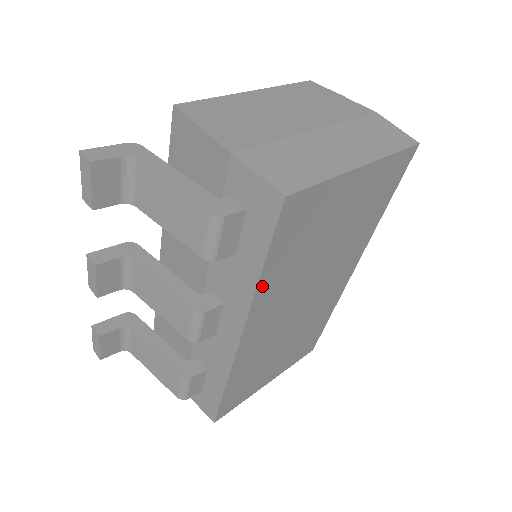
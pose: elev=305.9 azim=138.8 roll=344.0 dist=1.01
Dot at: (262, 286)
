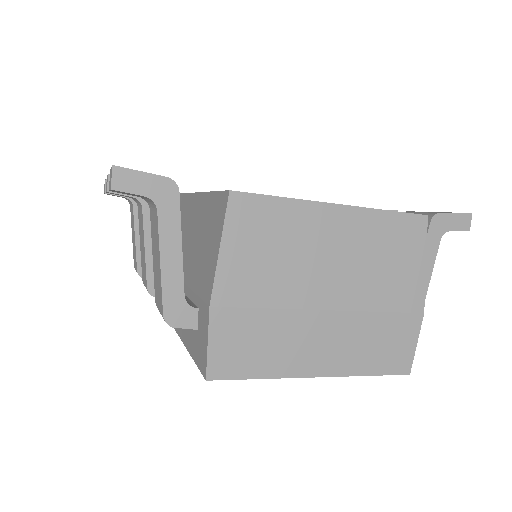
Dot at: occluded
